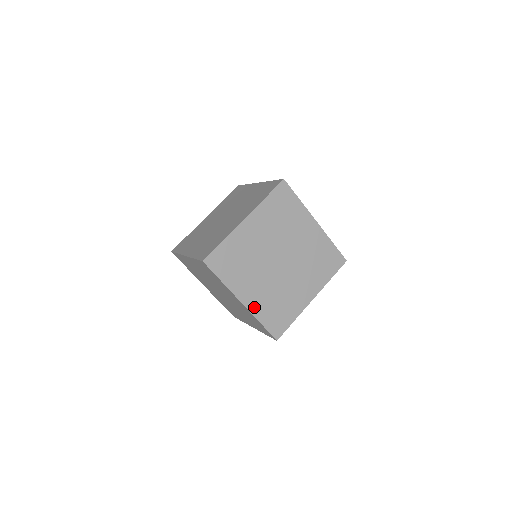
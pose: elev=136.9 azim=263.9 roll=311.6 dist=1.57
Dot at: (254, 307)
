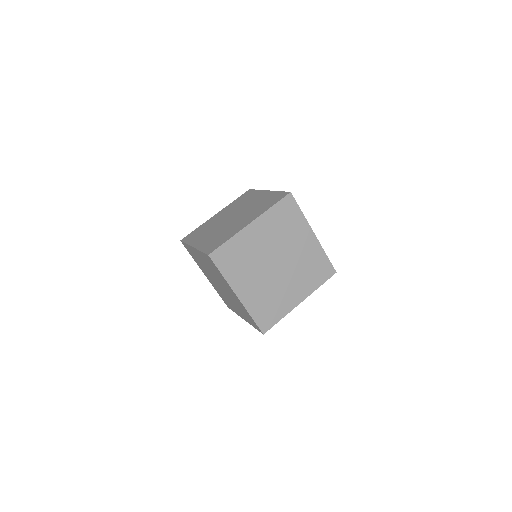
Dot at: (248, 302)
